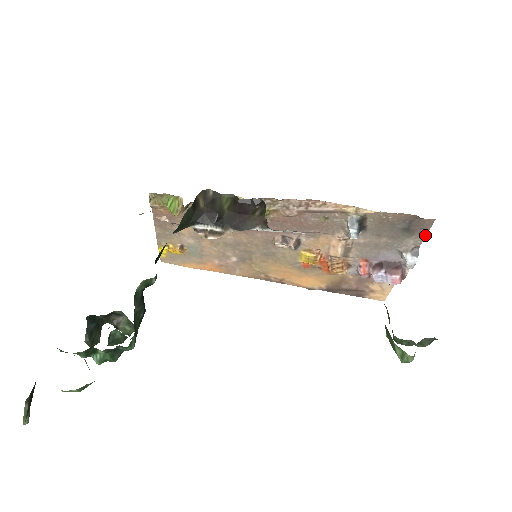
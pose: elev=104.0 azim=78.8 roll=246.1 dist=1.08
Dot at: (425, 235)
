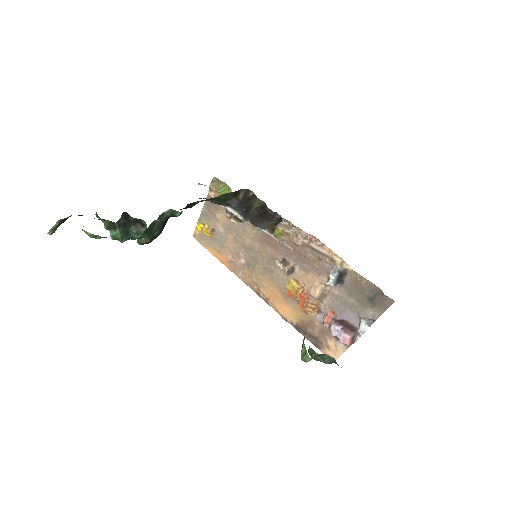
Dot at: (383, 312)
